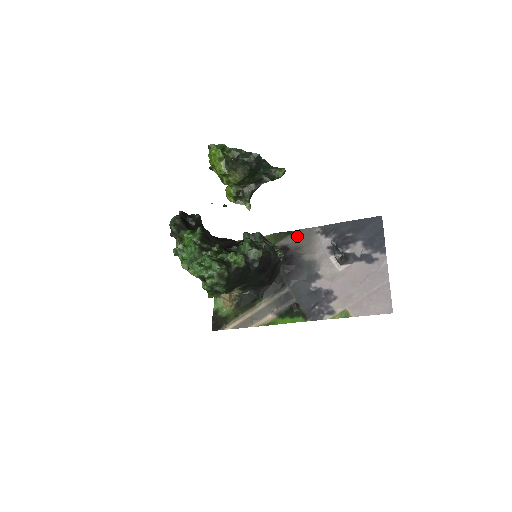
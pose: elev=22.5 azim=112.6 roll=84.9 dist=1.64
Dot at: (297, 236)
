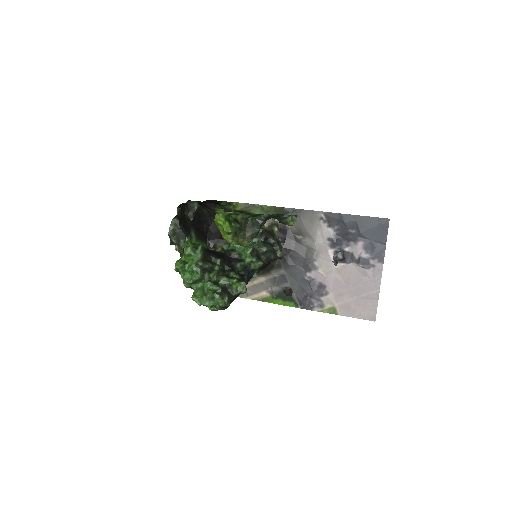
Dot at: (299, 216)
